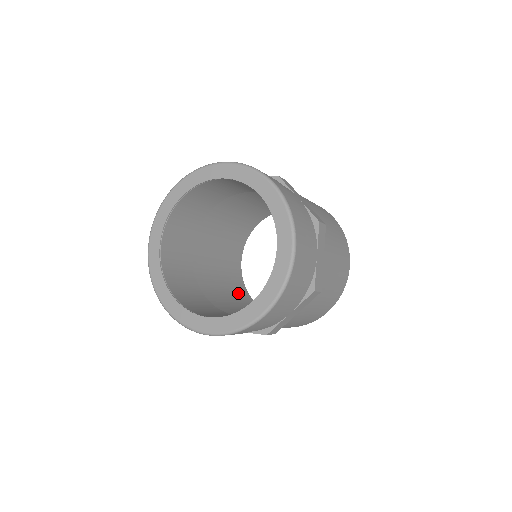
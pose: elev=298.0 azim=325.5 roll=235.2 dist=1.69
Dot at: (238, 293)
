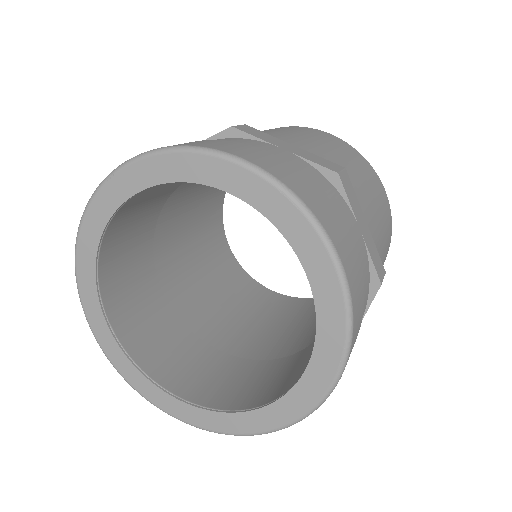
Dot at: (250, 296)
